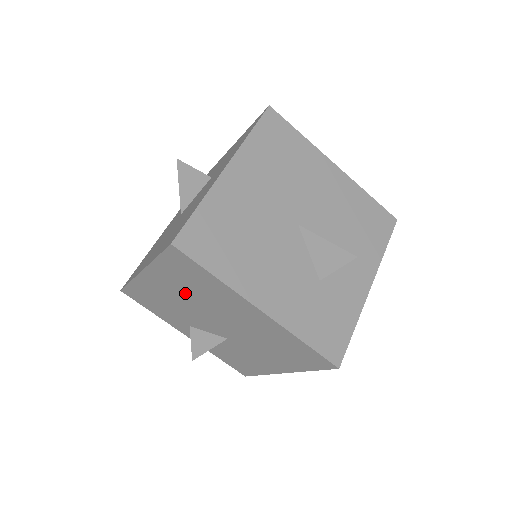
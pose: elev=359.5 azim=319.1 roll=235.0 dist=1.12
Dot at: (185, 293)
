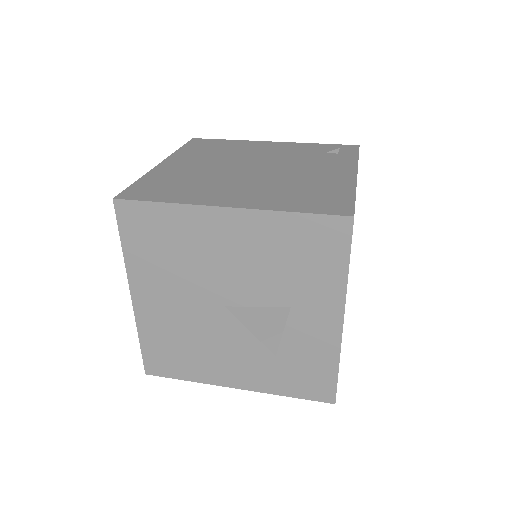
Dot at: occluded
